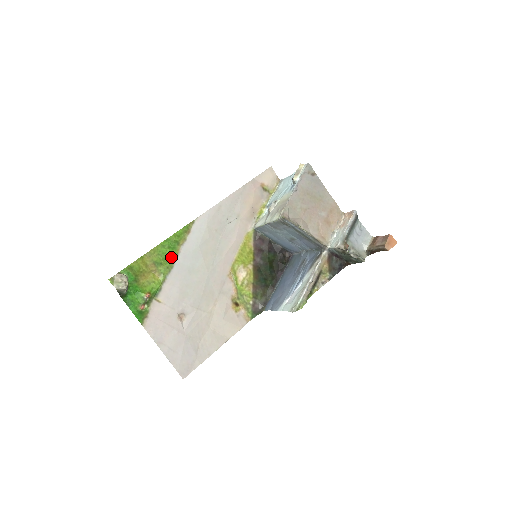
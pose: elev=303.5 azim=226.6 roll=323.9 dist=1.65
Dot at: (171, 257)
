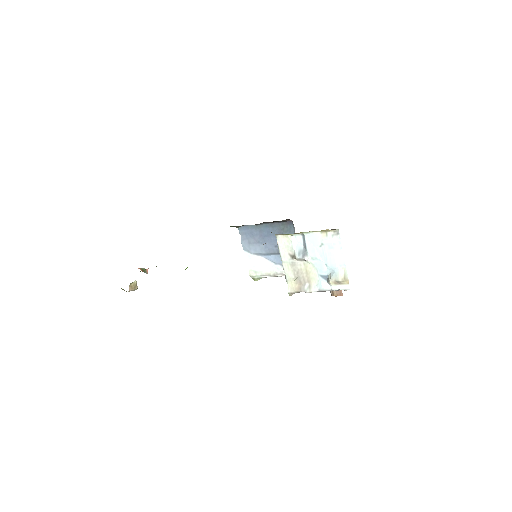
Dot at: occluded
